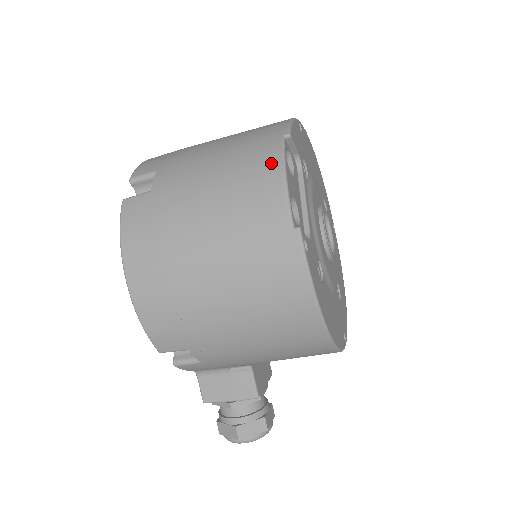
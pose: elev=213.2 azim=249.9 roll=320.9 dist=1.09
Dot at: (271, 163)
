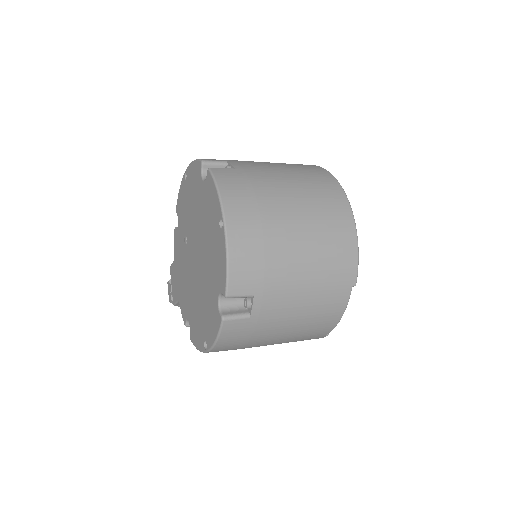
Dot at: (338, 311)
